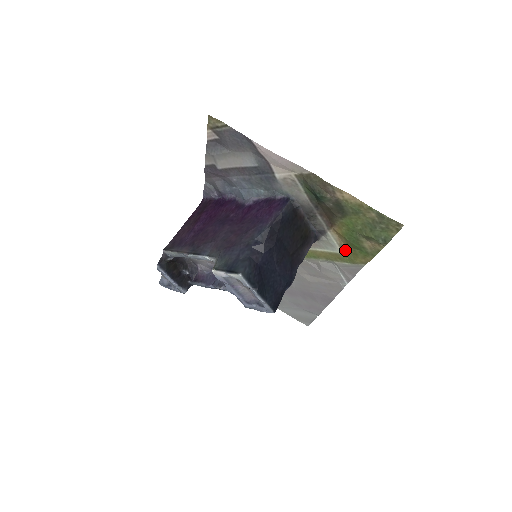
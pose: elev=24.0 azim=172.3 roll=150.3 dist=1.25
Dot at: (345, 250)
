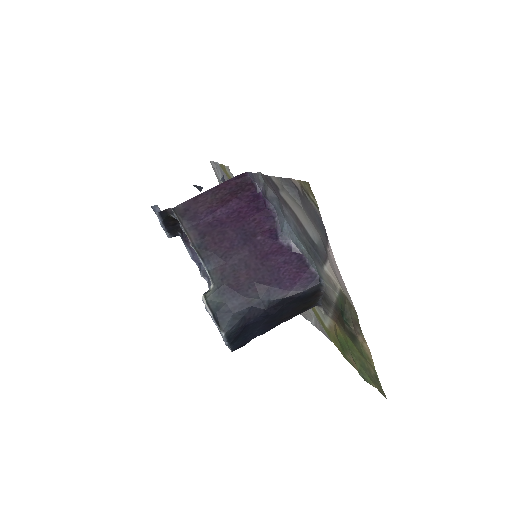
Dot at: (331, 330)
